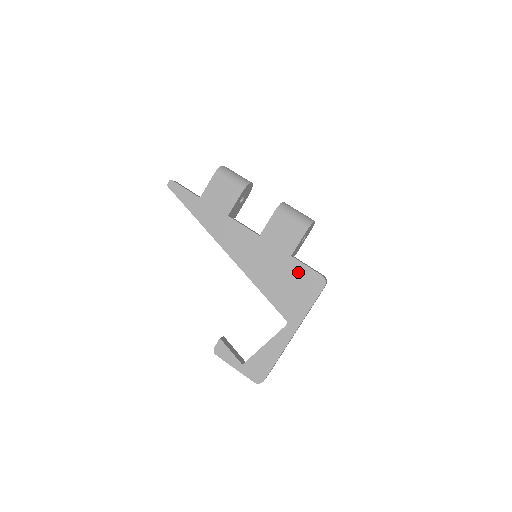
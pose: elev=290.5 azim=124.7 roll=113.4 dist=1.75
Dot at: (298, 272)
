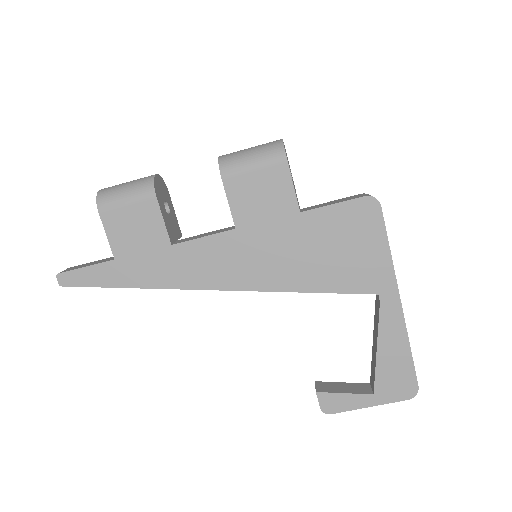
Dot at: (329, 223)
